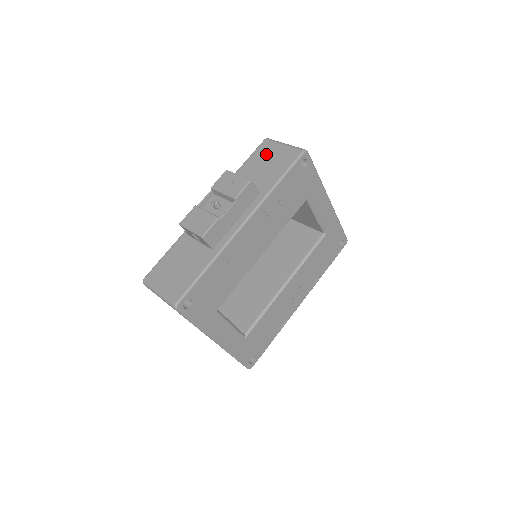
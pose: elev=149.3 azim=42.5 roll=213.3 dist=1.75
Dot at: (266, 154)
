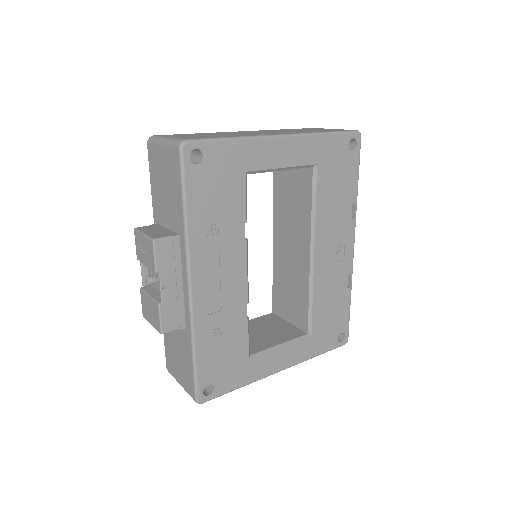
Dot at: (157, 169)
